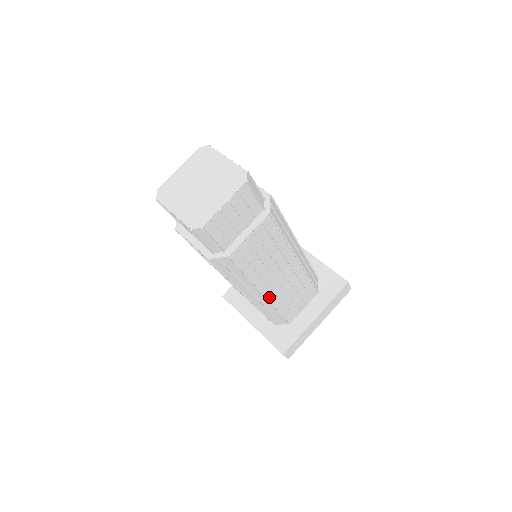
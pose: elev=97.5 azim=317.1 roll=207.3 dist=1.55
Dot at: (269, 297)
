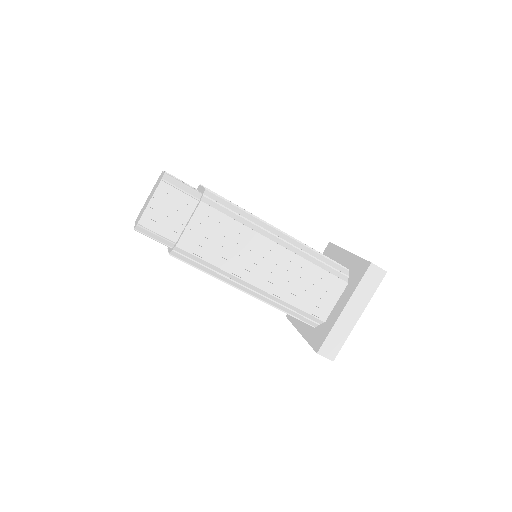
Dot at: (263, 287)
